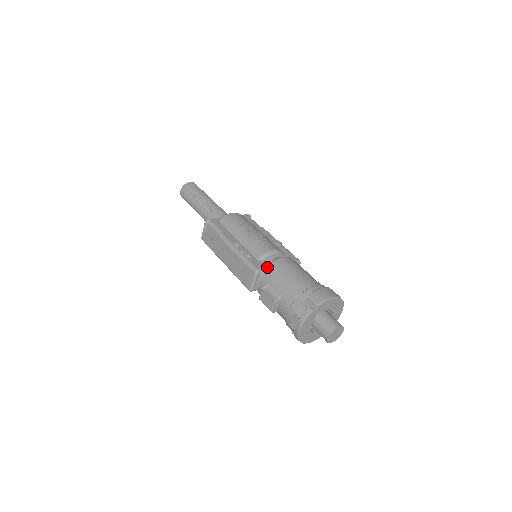
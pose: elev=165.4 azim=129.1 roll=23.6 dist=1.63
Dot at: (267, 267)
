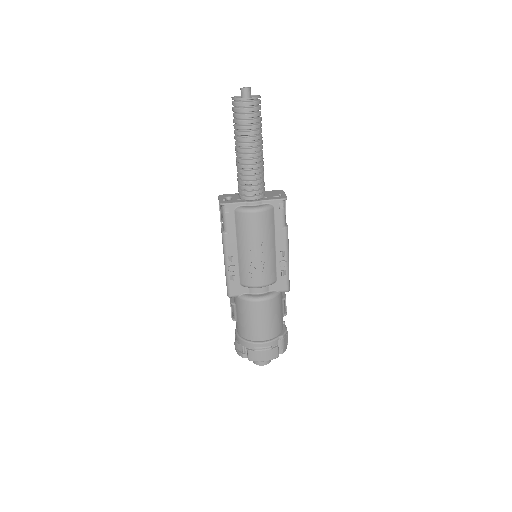
Dot at: (240, 299)
